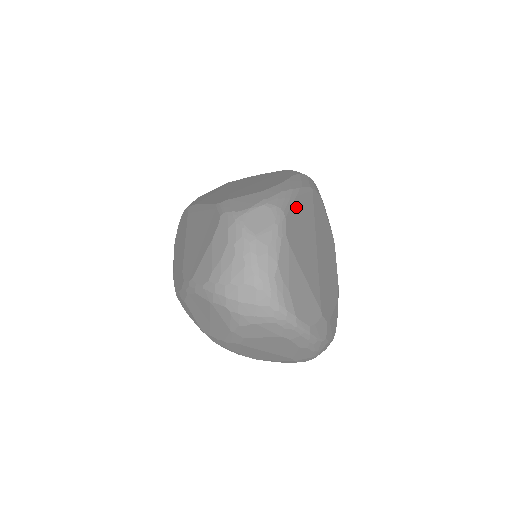
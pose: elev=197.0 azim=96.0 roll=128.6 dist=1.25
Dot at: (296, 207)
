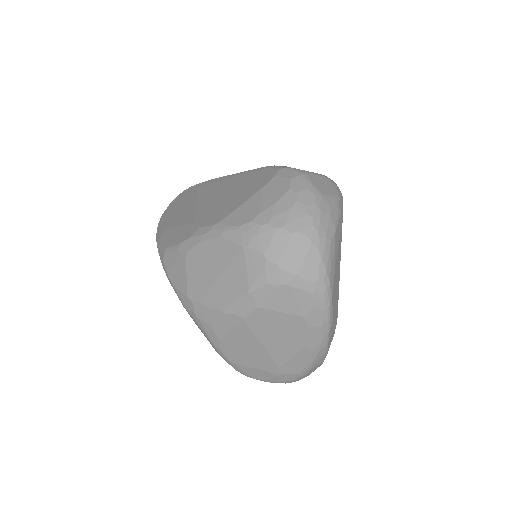
Dot at: occluded
